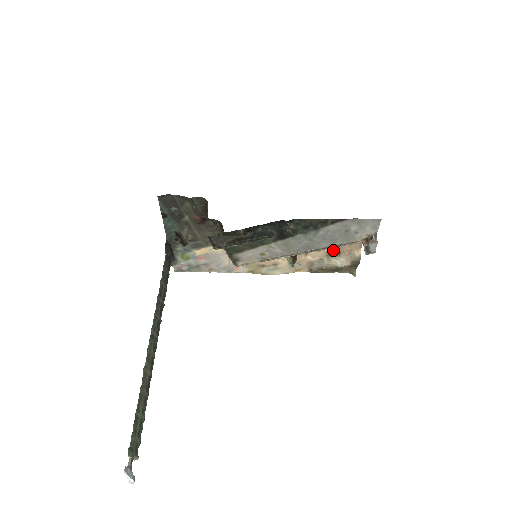
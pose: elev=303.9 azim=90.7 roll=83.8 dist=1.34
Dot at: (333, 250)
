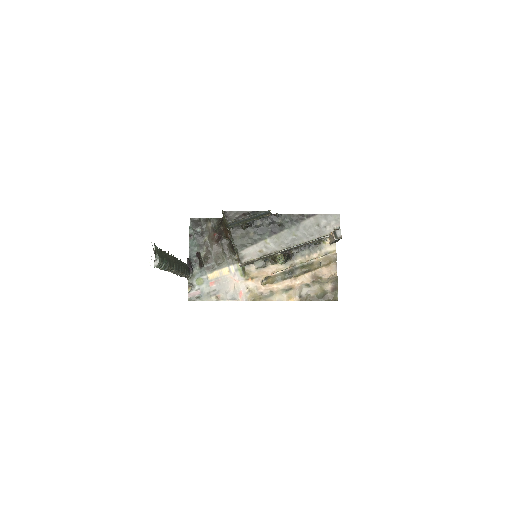
Dot at: (315, 274)
